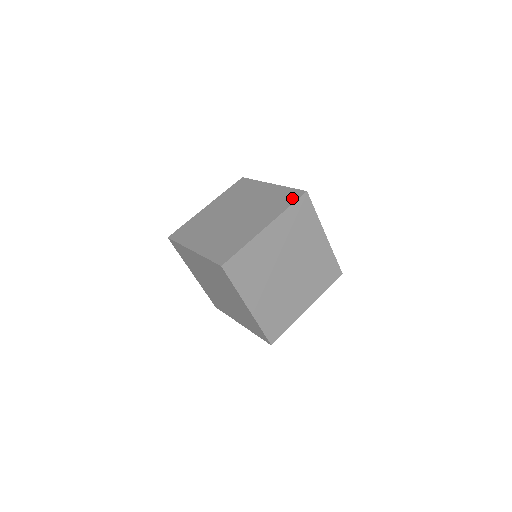
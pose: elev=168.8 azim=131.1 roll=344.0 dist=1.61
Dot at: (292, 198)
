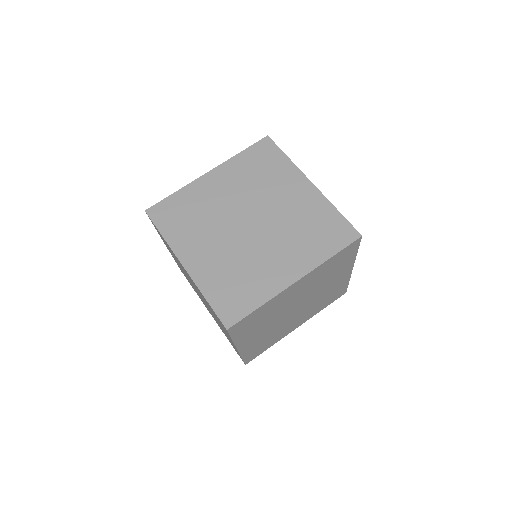
Dot at: occluded
